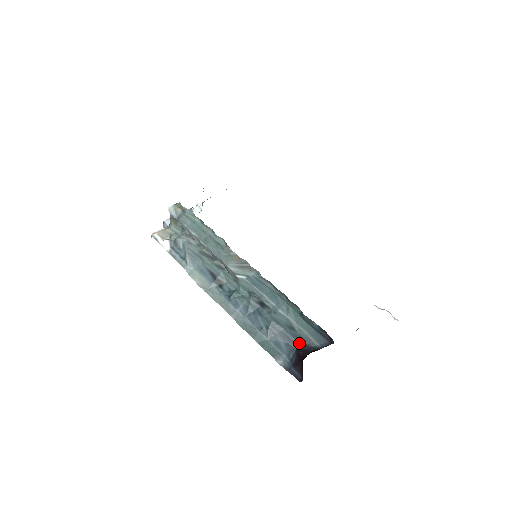
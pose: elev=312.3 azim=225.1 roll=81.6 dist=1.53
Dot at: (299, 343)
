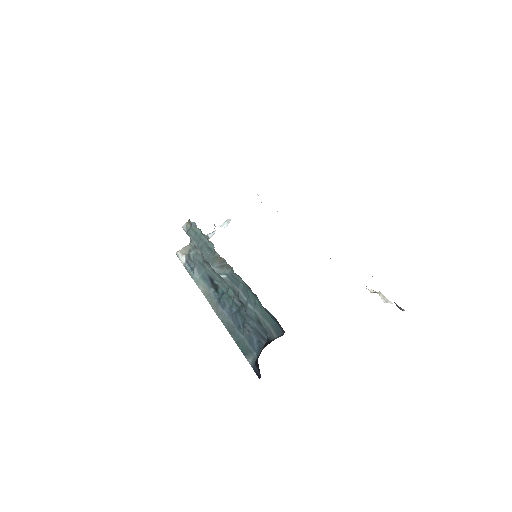
Dot at: occluded
